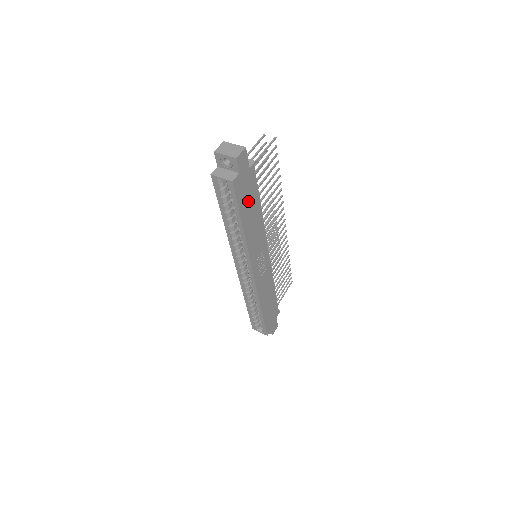
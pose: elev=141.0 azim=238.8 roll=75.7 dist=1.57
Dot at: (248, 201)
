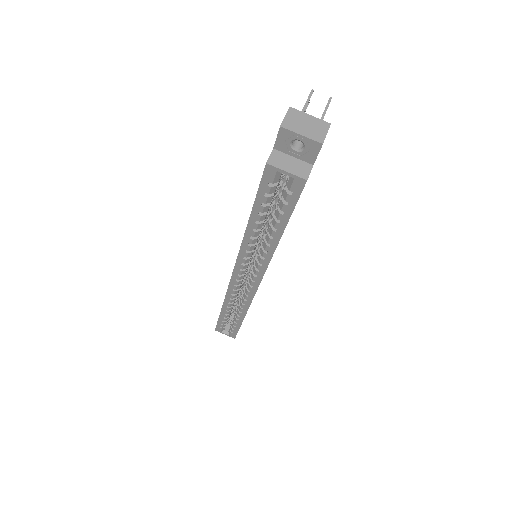
Dot at: occluded
